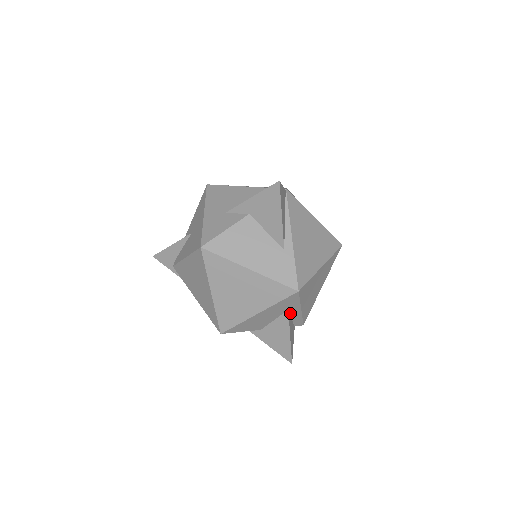
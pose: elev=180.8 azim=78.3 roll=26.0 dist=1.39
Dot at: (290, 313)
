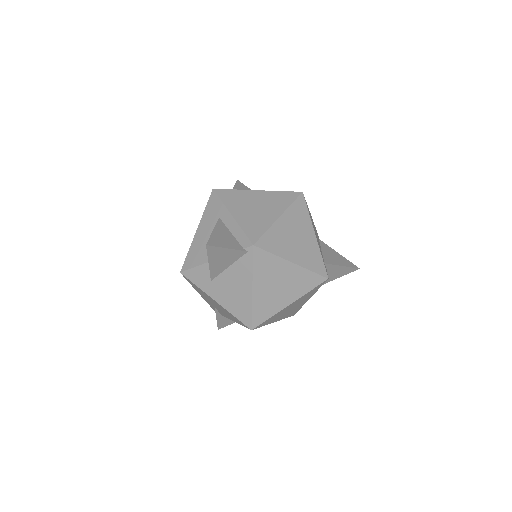
Dot at: (225, 224)
